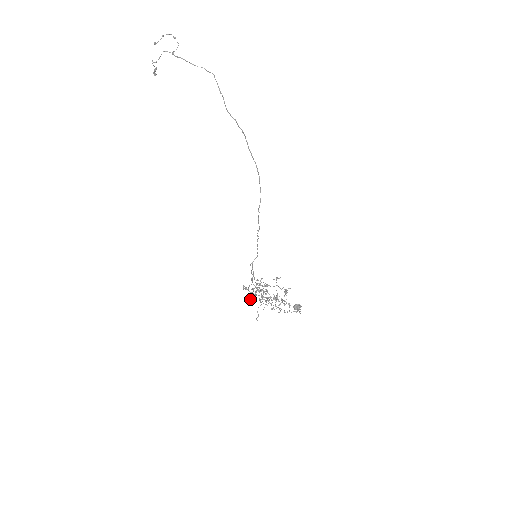
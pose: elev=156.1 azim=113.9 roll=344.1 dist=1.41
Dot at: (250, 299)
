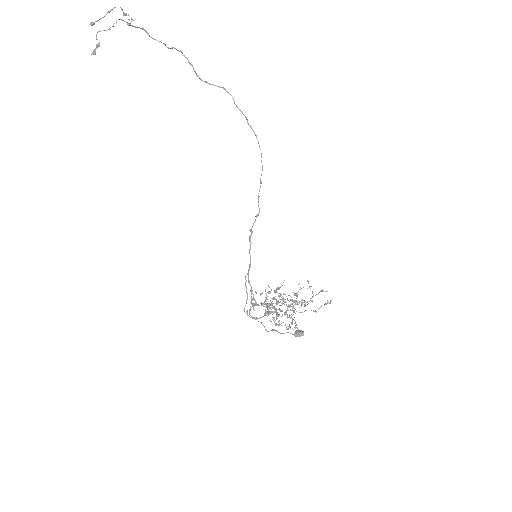
Dot at: (269, 313)
